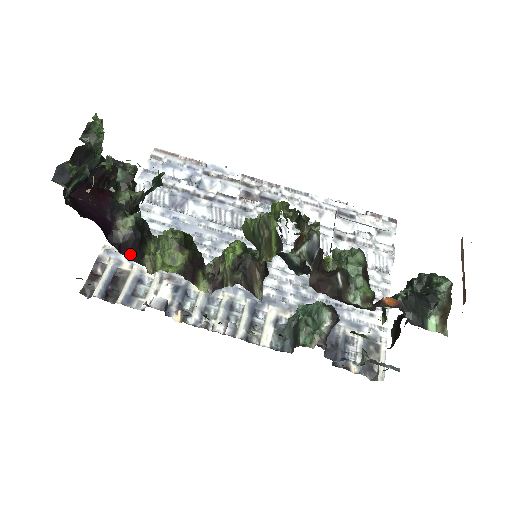
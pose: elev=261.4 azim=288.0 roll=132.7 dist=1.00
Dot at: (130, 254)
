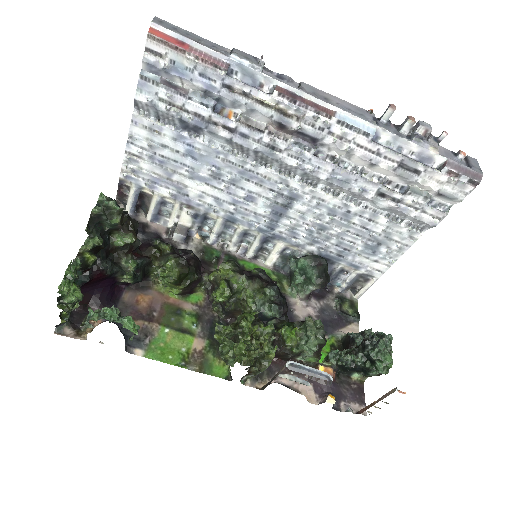
Dot at: occluded
